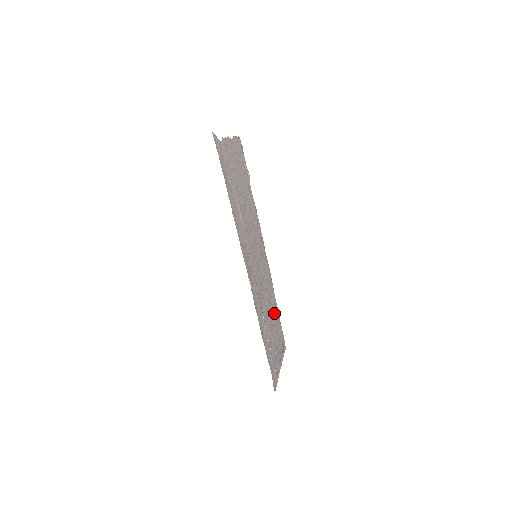
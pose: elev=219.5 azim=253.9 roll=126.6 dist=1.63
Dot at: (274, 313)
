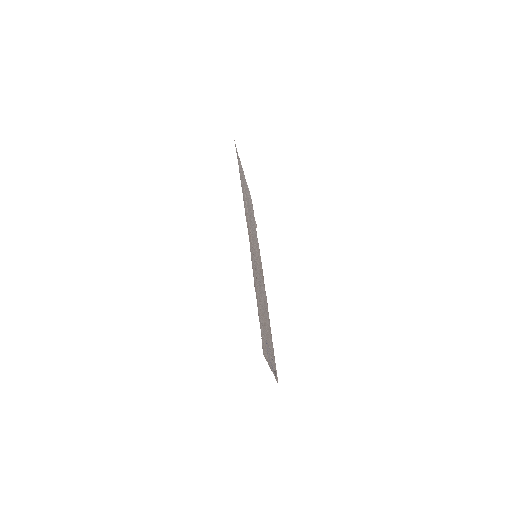
Dot at: occluded
